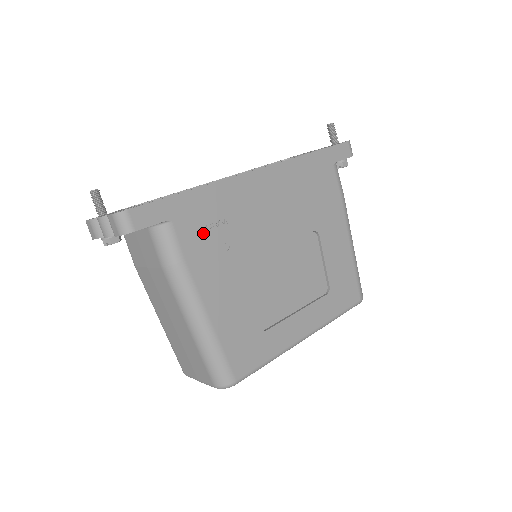
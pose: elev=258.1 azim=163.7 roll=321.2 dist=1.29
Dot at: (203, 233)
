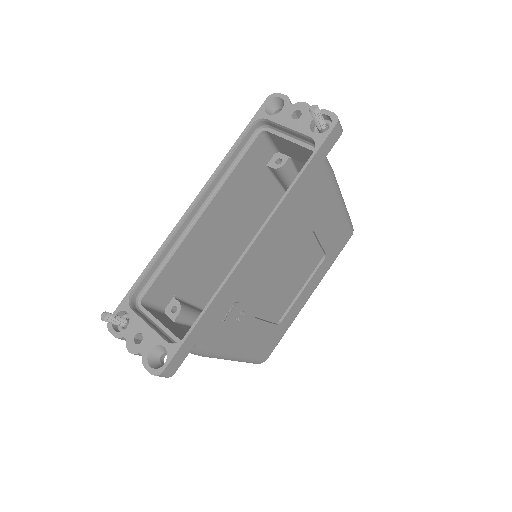
Dot at: (221, 326)
